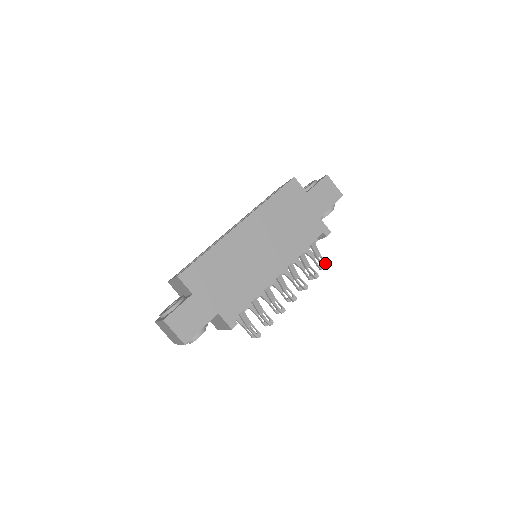
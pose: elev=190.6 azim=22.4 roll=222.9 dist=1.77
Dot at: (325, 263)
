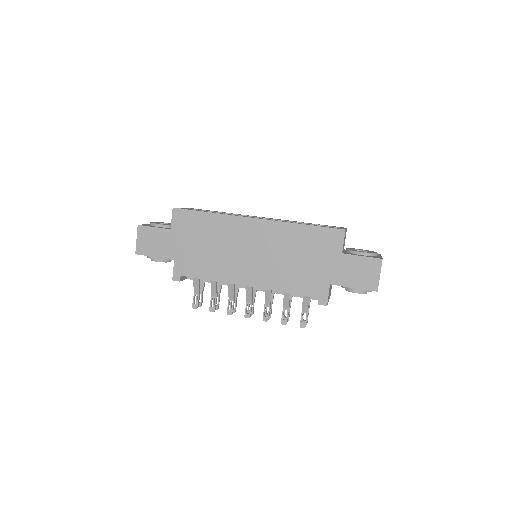
Dot at: occluded
